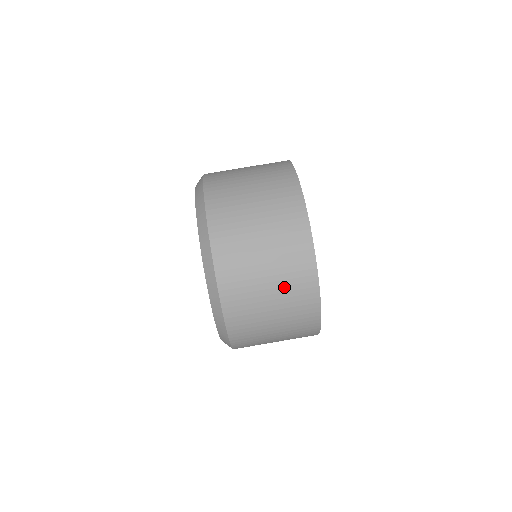
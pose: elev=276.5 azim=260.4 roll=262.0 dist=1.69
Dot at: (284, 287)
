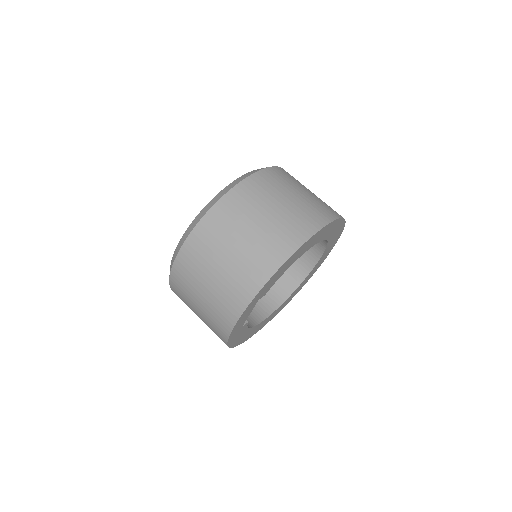
Dot at: (287, 216)
